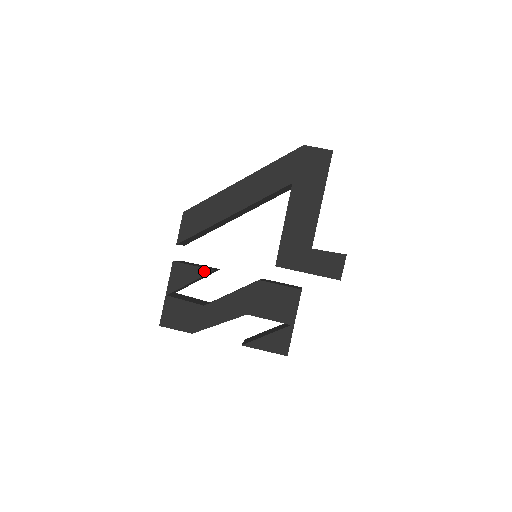
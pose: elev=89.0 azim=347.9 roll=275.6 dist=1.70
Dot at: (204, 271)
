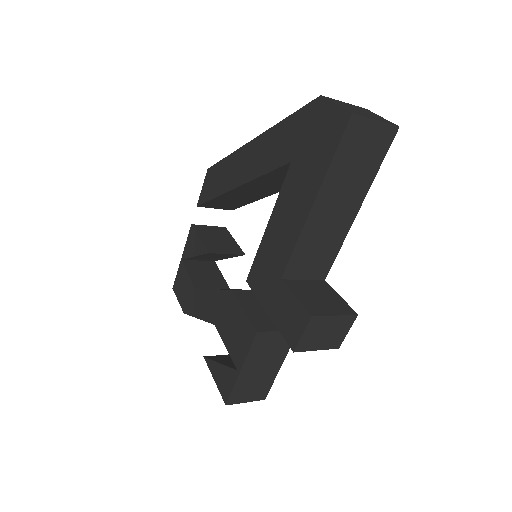
Dot at: (203, 249)
